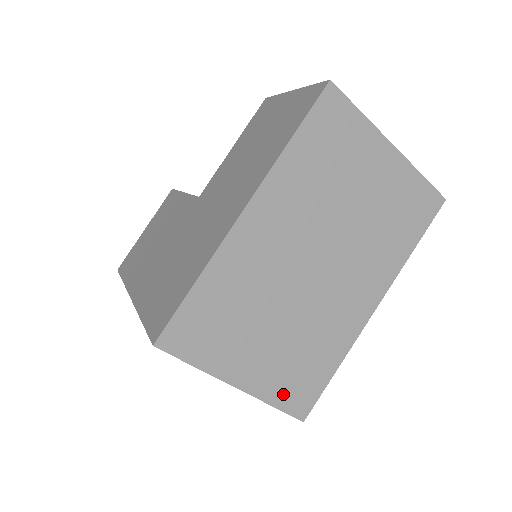
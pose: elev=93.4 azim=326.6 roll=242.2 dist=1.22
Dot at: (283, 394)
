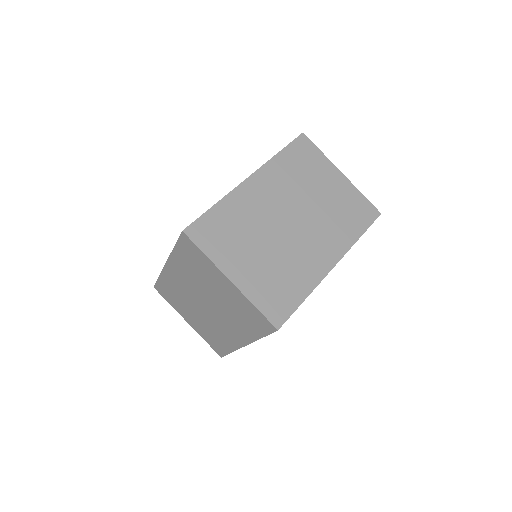
Dot at: (264, 300)
